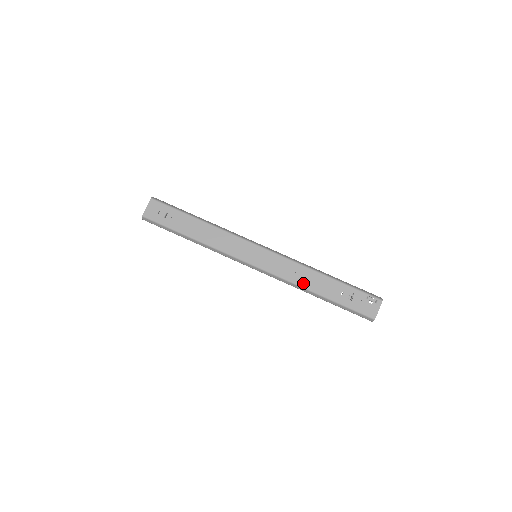
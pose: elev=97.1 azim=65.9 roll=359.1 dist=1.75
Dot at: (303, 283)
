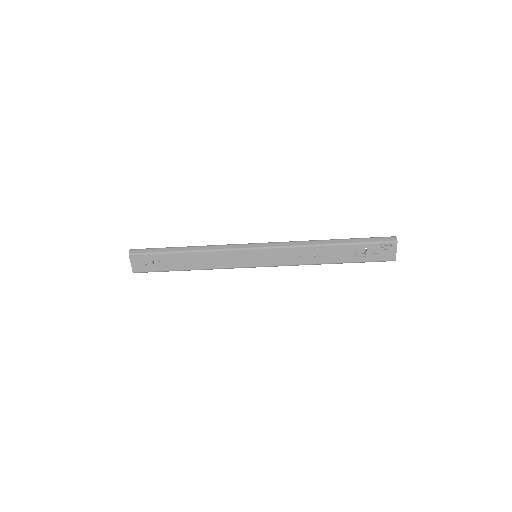
Dot at: (313, 261)
